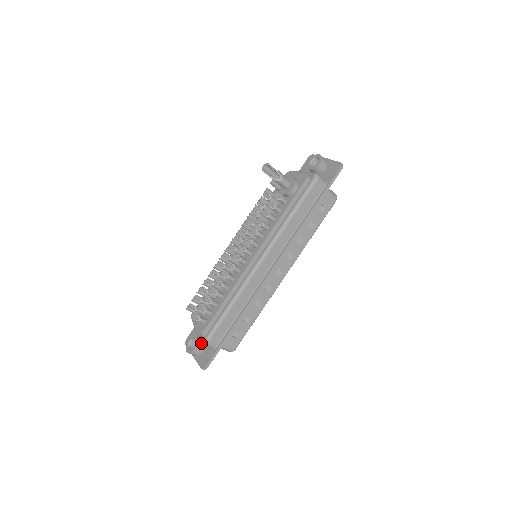
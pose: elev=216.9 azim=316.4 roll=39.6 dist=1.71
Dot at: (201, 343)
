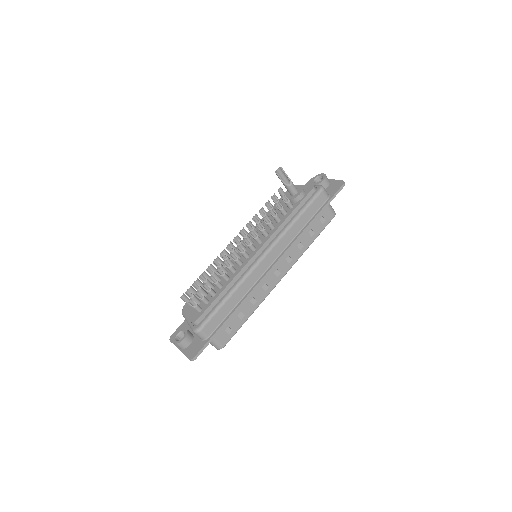
Dot at: (193, 331)
